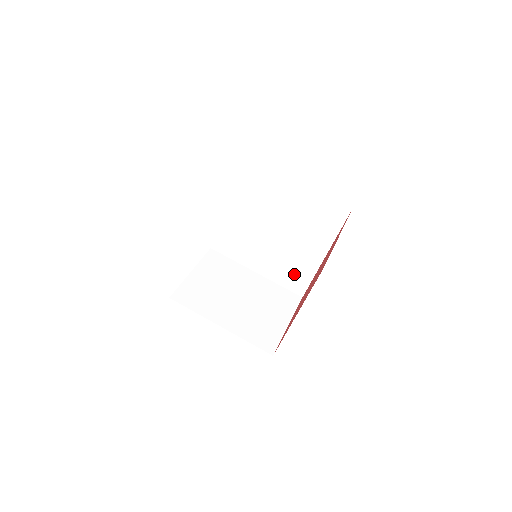
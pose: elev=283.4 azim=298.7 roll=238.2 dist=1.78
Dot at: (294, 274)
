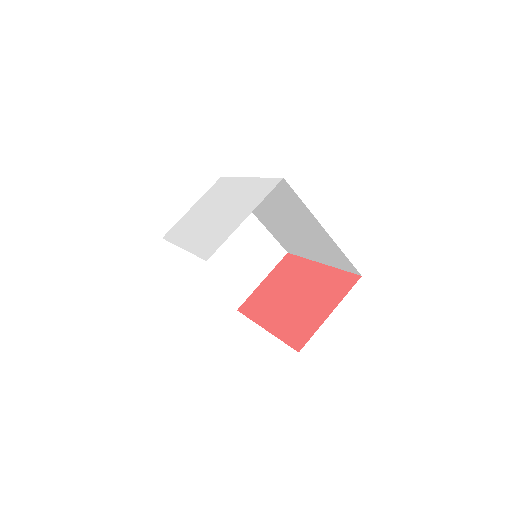
Dot at: (289, 244)
